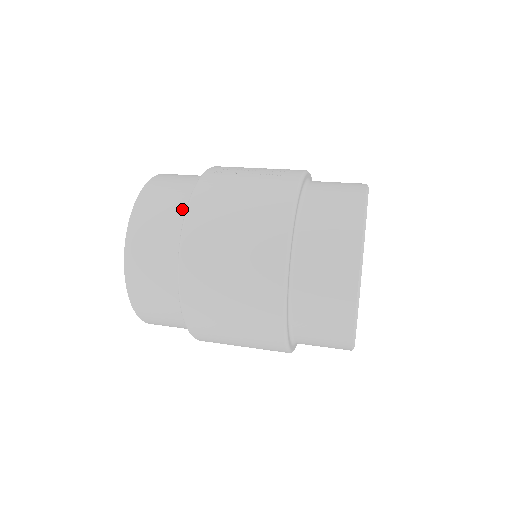
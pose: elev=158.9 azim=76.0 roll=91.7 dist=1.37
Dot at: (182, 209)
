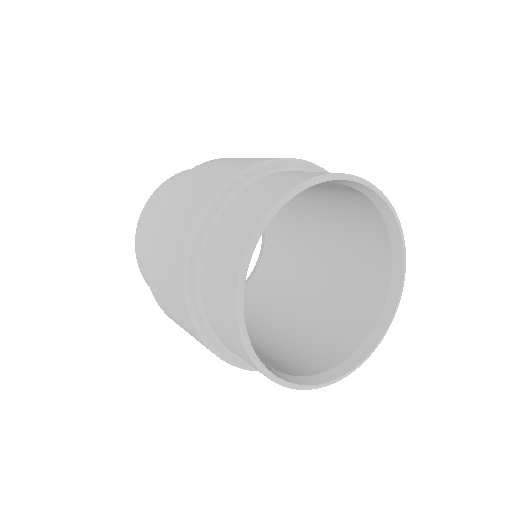
Dot at: occluded
